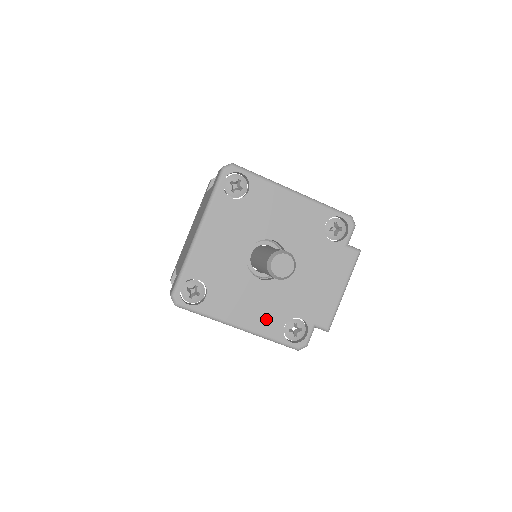
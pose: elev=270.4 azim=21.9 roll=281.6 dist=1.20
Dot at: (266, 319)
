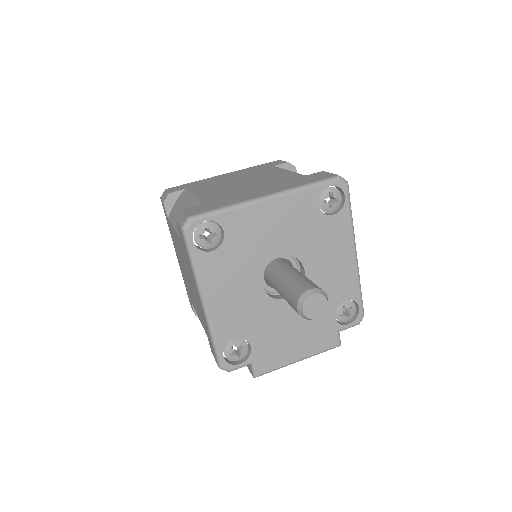
Dot at: (229, 319)
